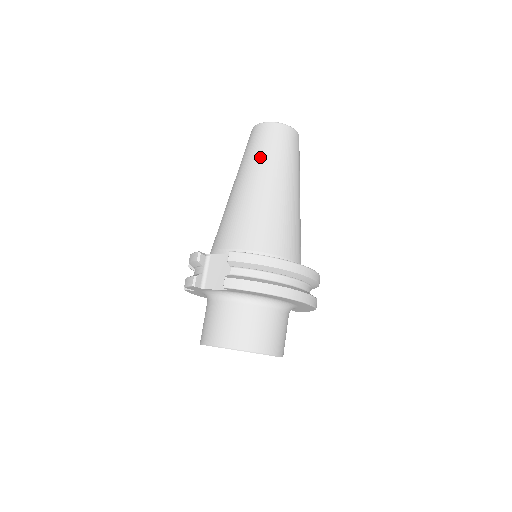
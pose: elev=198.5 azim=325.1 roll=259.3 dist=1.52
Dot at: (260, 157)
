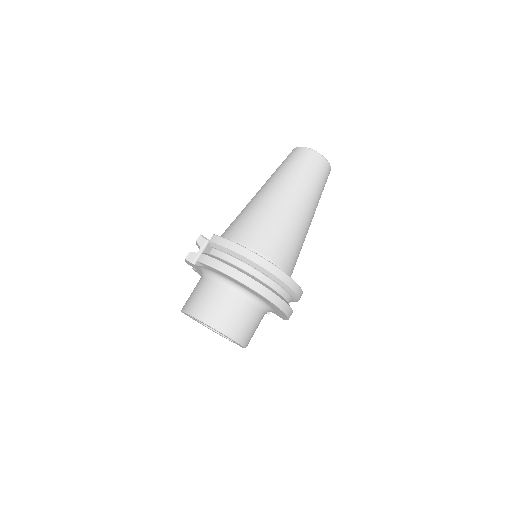
Dot at: (280, 172)
